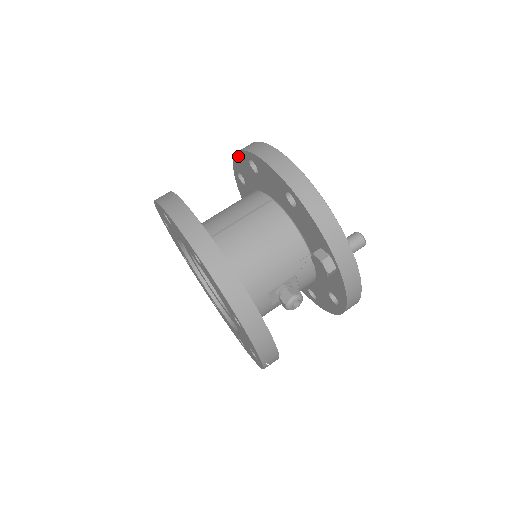
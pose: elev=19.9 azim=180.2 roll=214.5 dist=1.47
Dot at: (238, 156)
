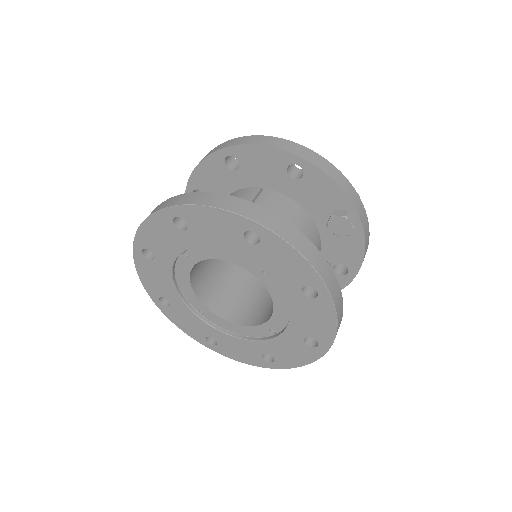
Dot at: (203, 165)
